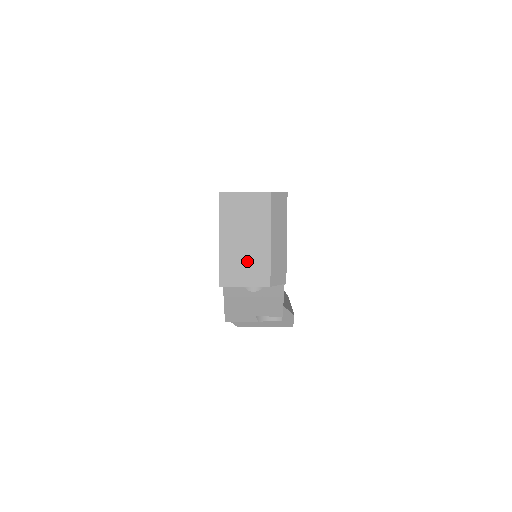
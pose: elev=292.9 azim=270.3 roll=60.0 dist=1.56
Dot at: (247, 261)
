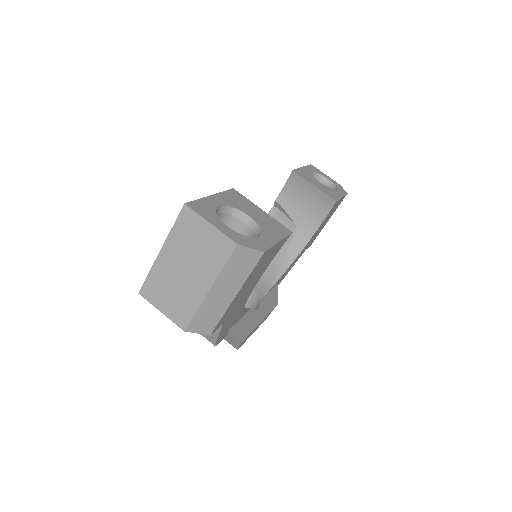
Dot at: (176, 291)
